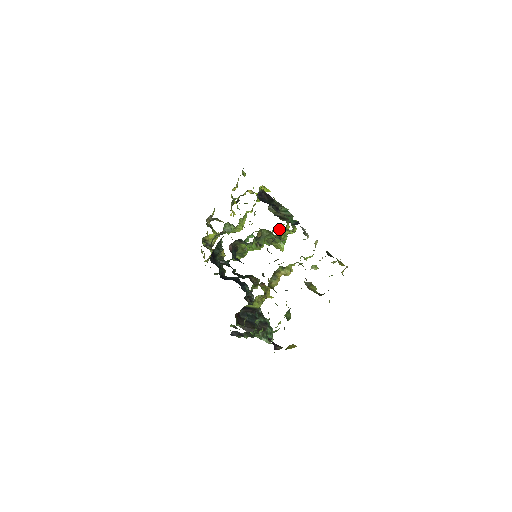
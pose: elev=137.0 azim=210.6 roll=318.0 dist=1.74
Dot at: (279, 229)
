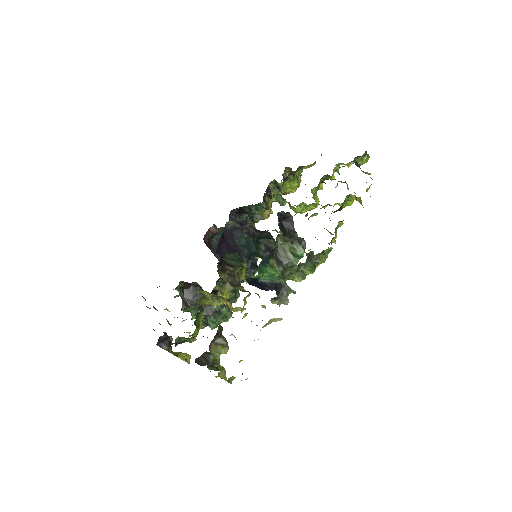
Dot at: occluded
